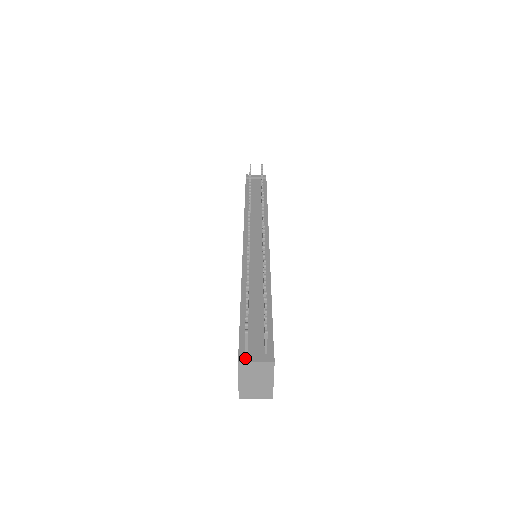
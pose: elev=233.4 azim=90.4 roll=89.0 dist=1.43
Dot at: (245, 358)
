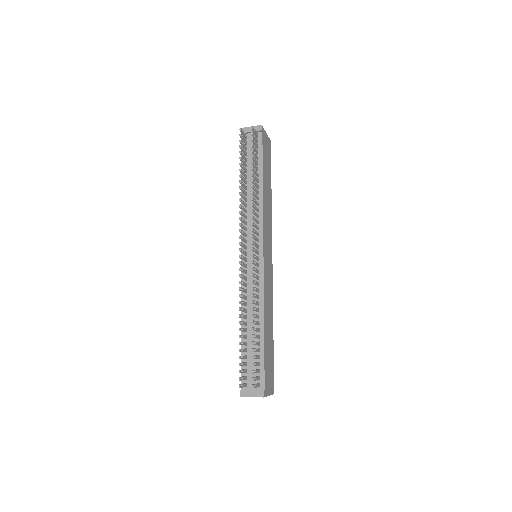
Dot at: (244, 394)
